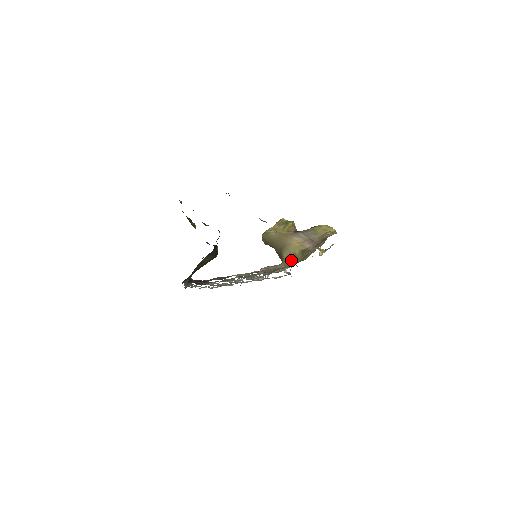
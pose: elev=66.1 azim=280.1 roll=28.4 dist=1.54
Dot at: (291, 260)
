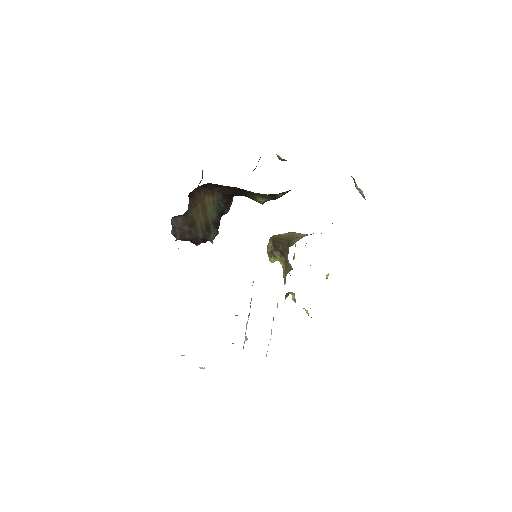
Dot at: occluded
